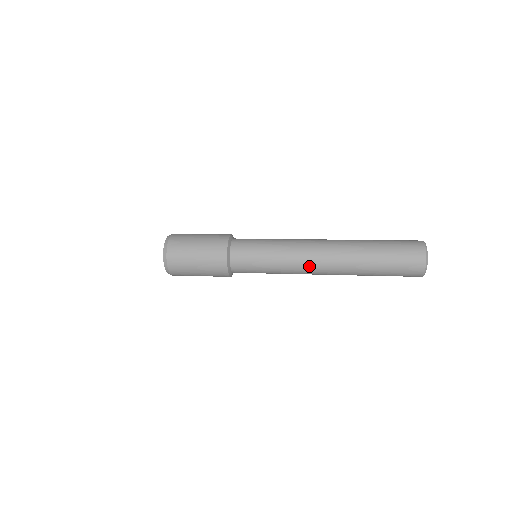
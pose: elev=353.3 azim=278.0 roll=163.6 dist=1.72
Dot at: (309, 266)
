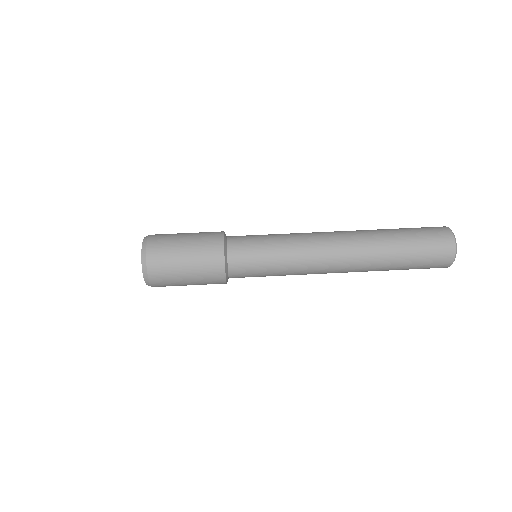
Dot at: (323, 270)
